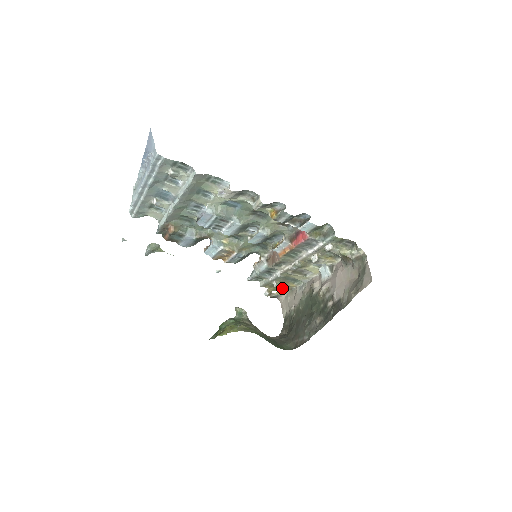
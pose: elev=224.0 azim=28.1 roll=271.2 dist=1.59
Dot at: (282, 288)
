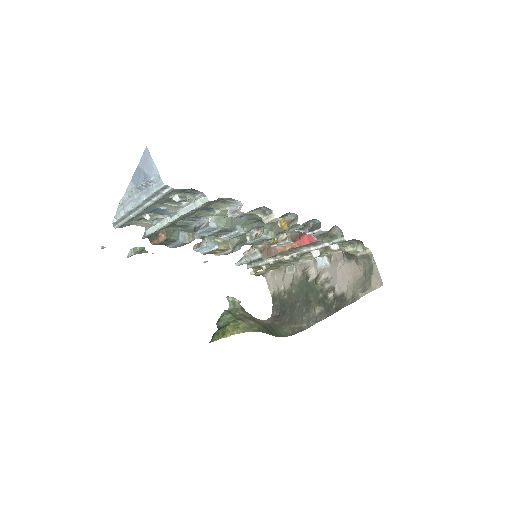
Dot at: (269, 268)
